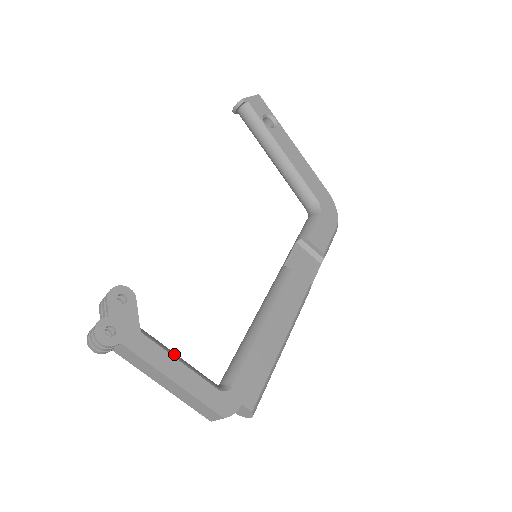
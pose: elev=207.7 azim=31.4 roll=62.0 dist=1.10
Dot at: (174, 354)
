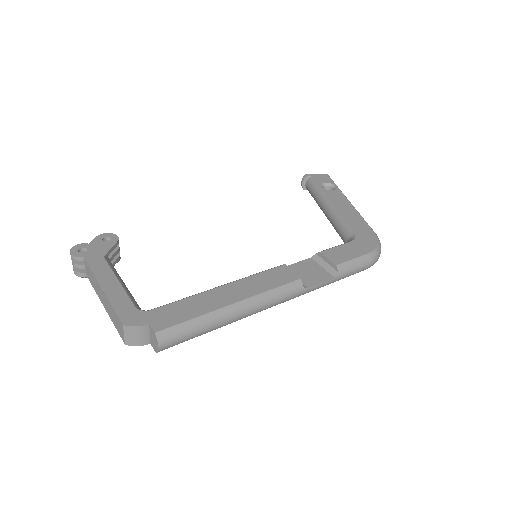
Dot at: (119, 277)
